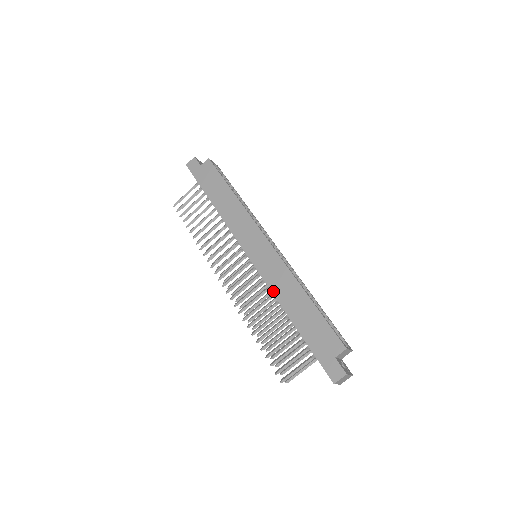
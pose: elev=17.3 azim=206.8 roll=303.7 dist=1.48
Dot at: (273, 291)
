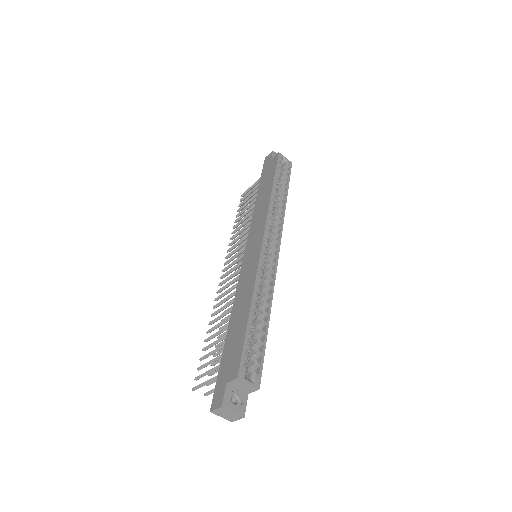
Dot at: (236, 293)
